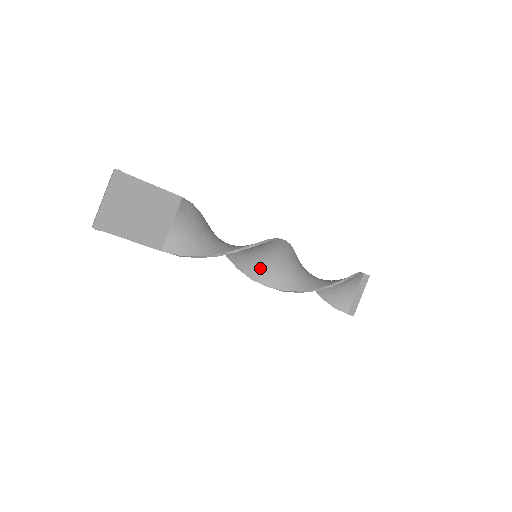
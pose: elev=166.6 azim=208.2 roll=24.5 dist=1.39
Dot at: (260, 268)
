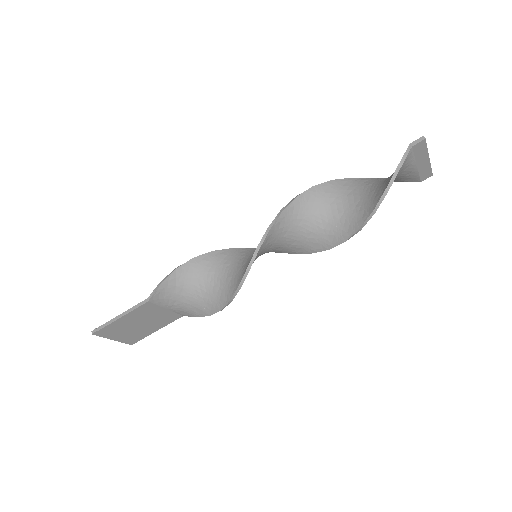
Dot at: (271, 251)
